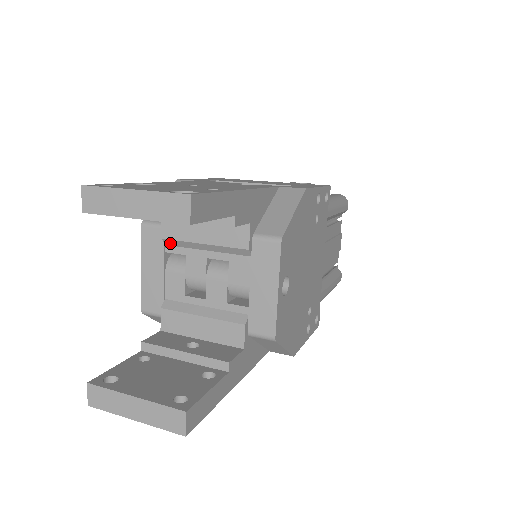
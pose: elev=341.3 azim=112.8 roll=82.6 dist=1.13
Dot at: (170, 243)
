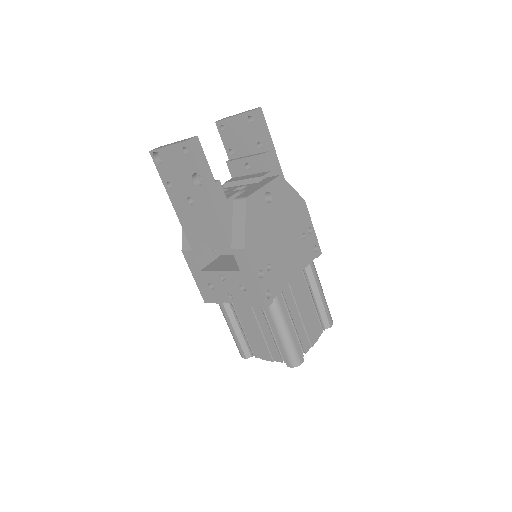
Dot at: (226, 186)
